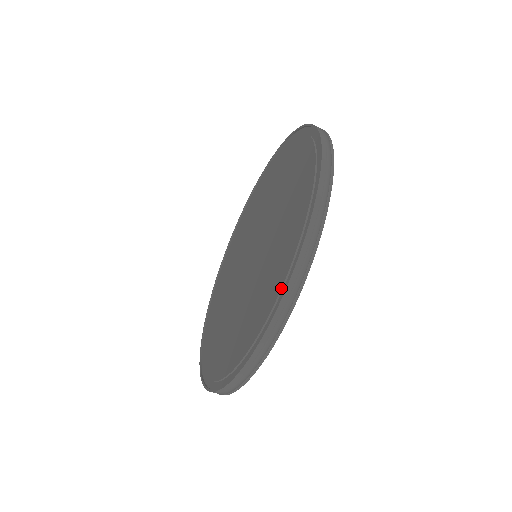
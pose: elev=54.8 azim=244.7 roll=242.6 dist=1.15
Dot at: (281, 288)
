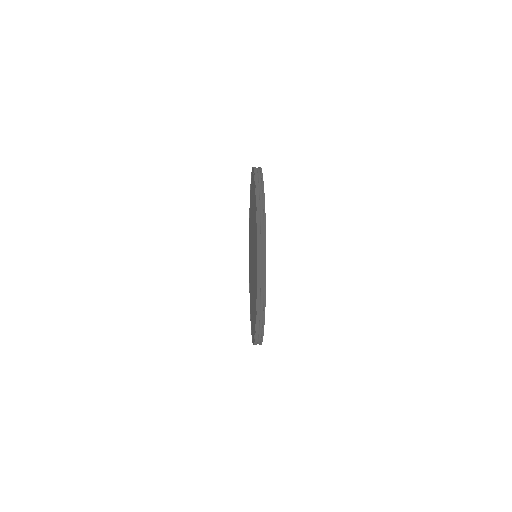
Dot at: occluded
